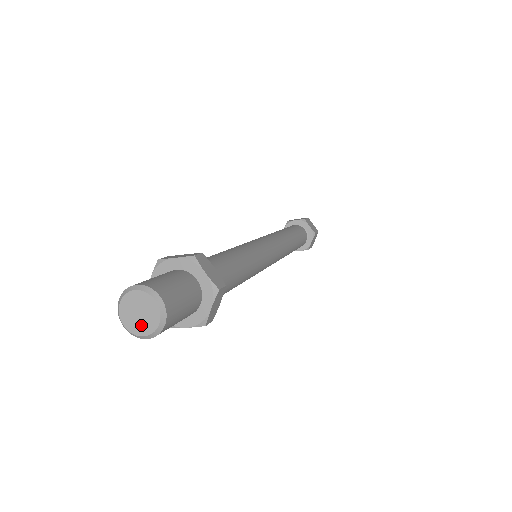
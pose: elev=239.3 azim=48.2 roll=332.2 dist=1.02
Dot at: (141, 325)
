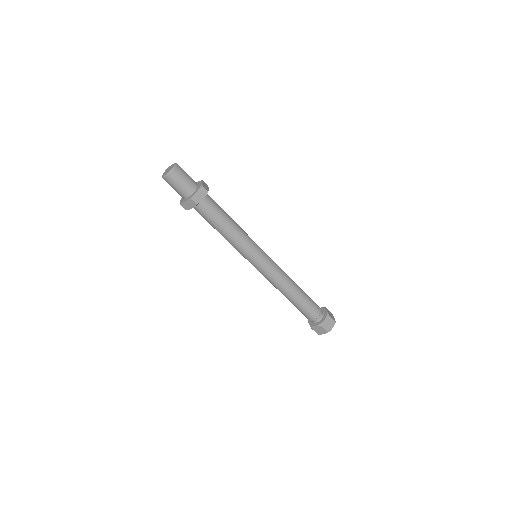
Dot at: (167, 172)
